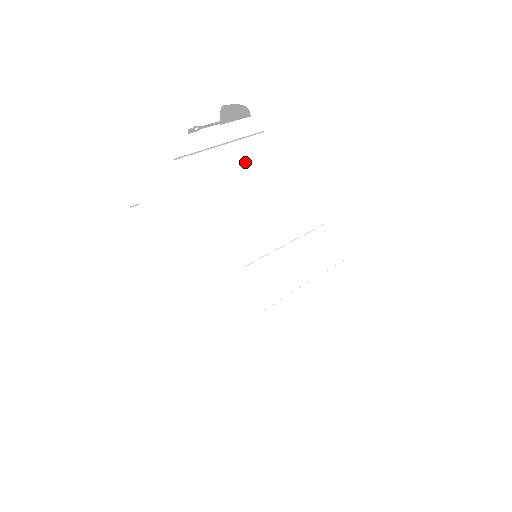
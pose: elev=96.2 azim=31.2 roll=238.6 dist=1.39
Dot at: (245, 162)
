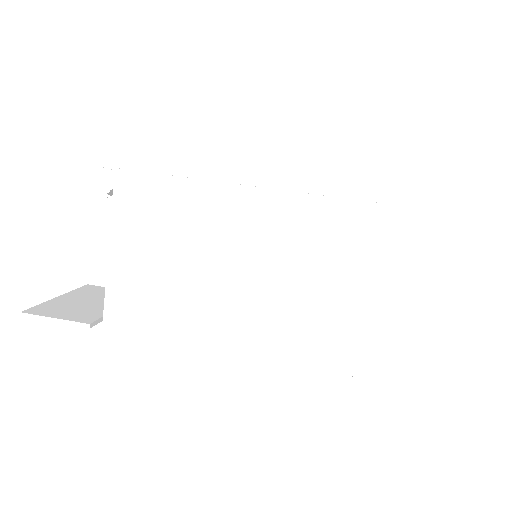
Dot at: occluded
